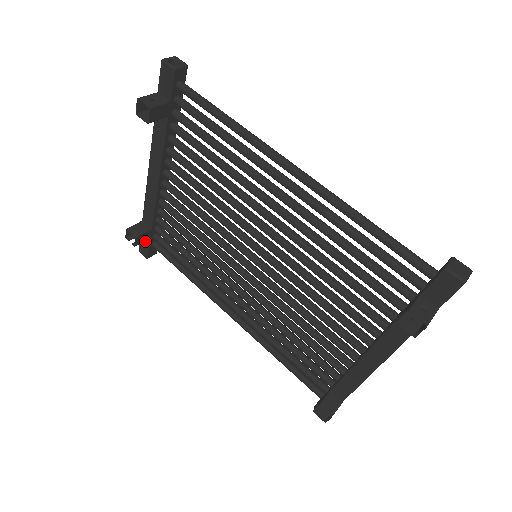
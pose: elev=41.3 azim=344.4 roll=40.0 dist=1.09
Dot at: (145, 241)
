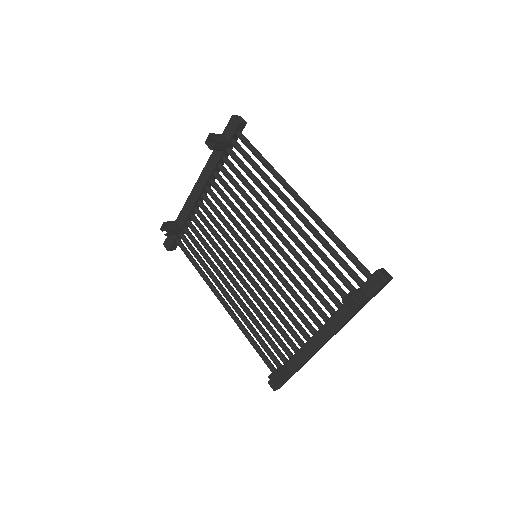
Dot at: (172, 236)
